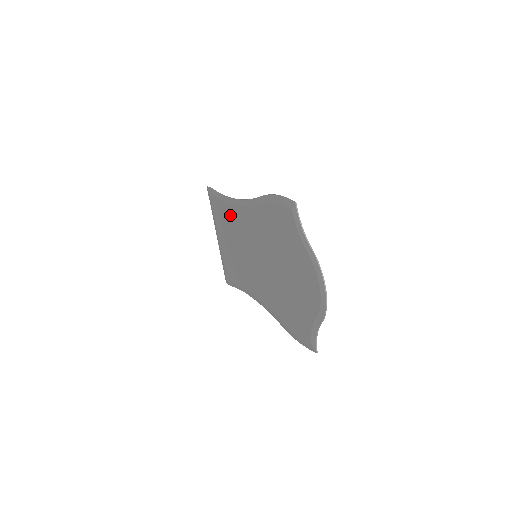
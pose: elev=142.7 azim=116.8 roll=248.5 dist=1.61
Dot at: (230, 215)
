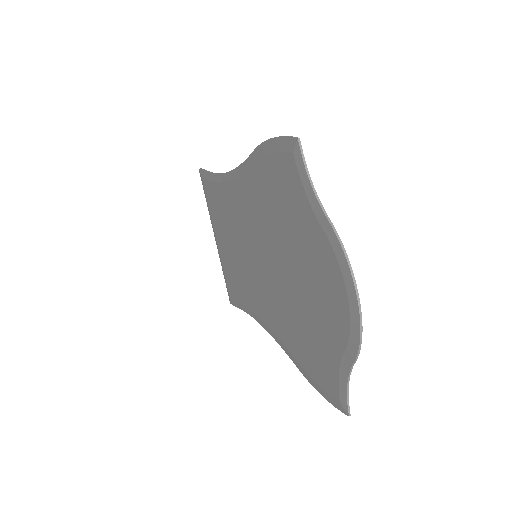
Dot at: (223, 200)
